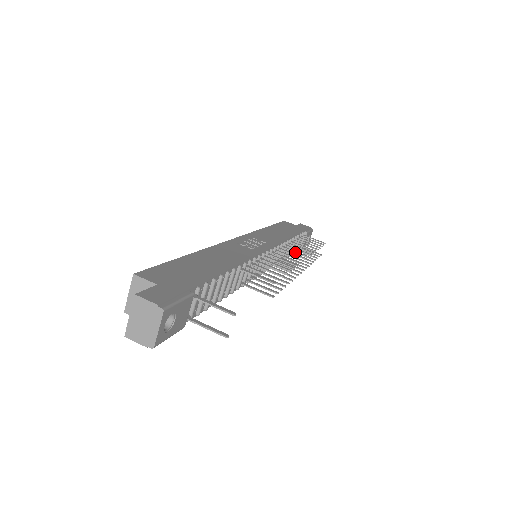
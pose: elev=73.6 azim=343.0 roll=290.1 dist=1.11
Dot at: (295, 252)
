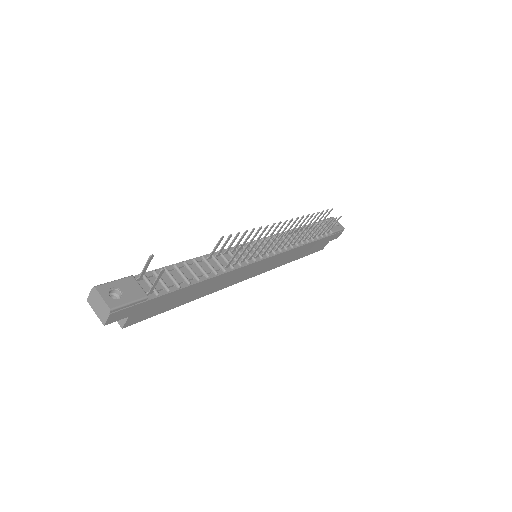
Dot at: (285, 228)
